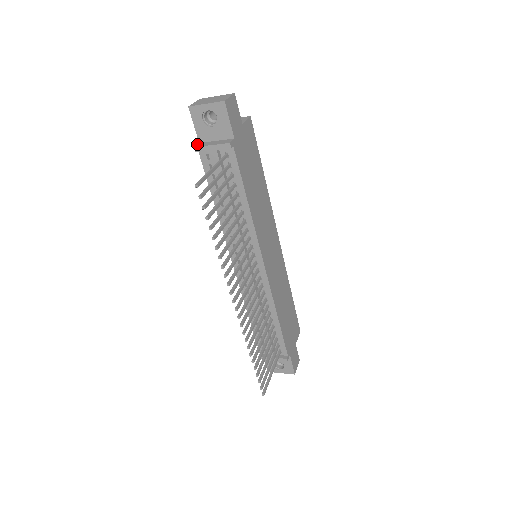
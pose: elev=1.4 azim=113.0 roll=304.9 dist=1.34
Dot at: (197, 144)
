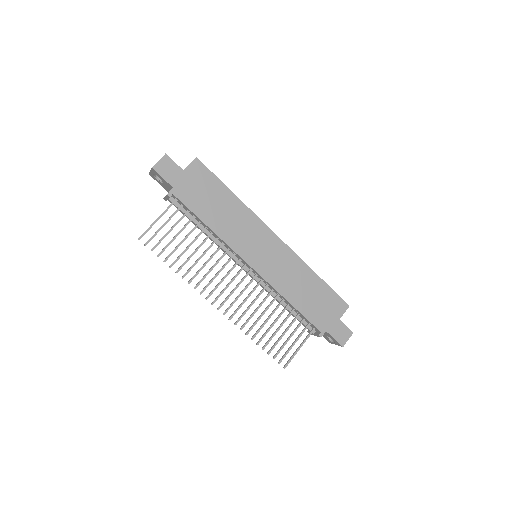
Dot at: occluded
